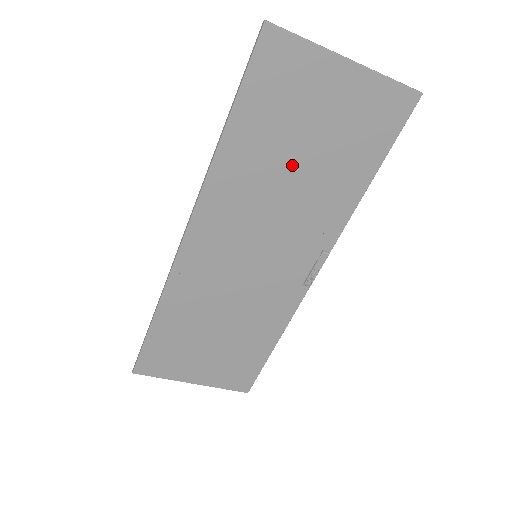
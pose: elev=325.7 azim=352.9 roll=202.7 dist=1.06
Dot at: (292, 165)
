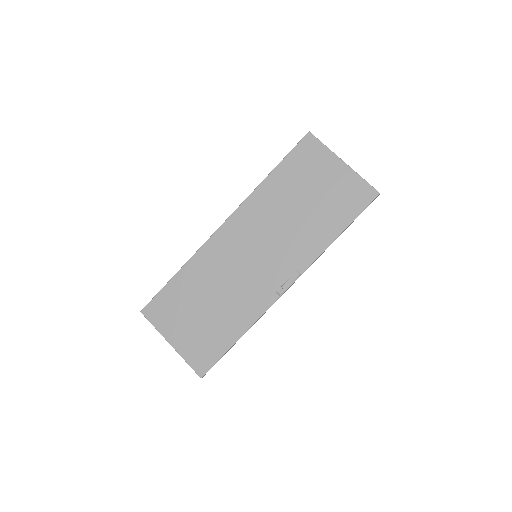
Dot at: (298, 205)
